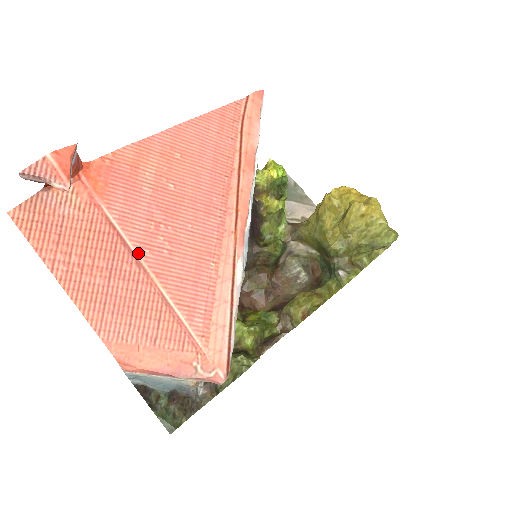
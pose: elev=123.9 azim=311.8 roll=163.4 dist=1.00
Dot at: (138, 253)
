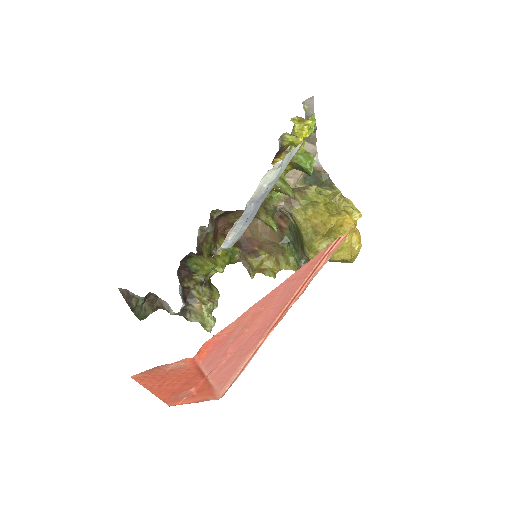
Dot at: (208, 375)
